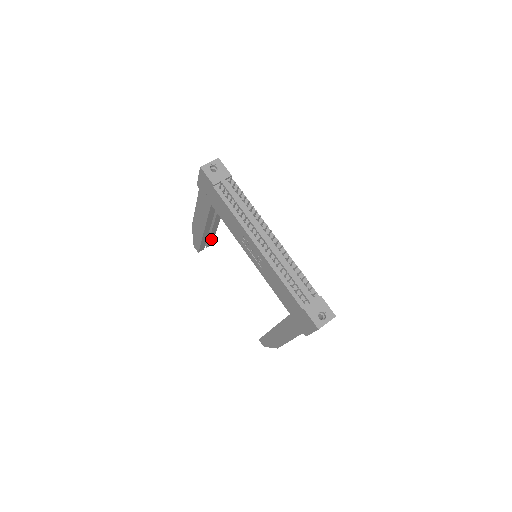
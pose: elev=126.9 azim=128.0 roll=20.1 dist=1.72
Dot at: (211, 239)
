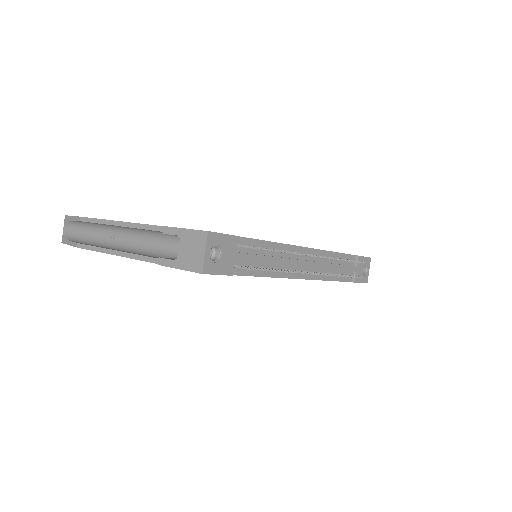
Dot at: occluded
